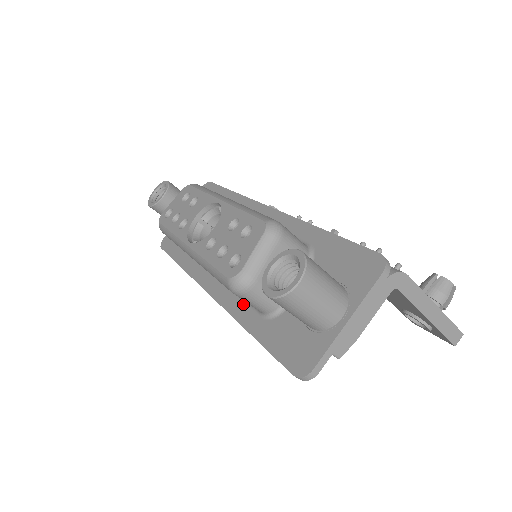
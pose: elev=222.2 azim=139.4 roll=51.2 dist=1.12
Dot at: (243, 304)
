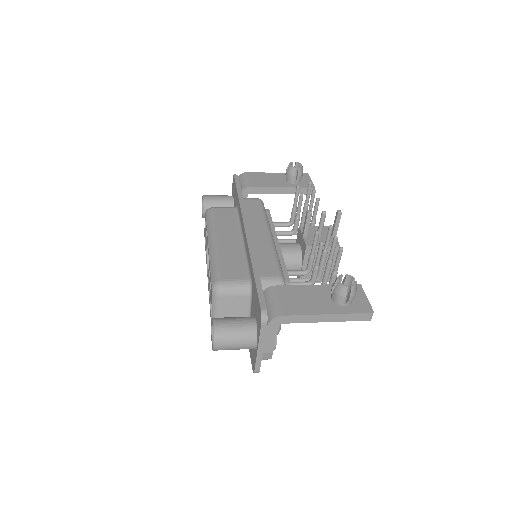
Dot at: occluded
